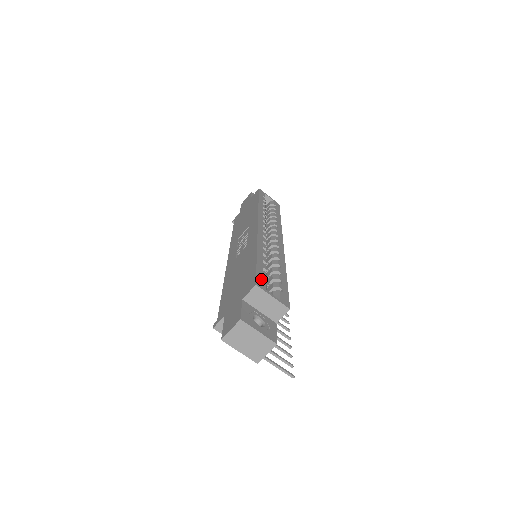
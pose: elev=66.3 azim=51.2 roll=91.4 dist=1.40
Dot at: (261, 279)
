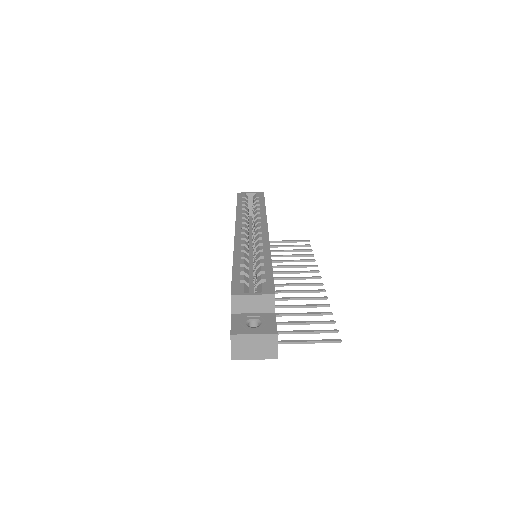
Dot at: (237, 285)
